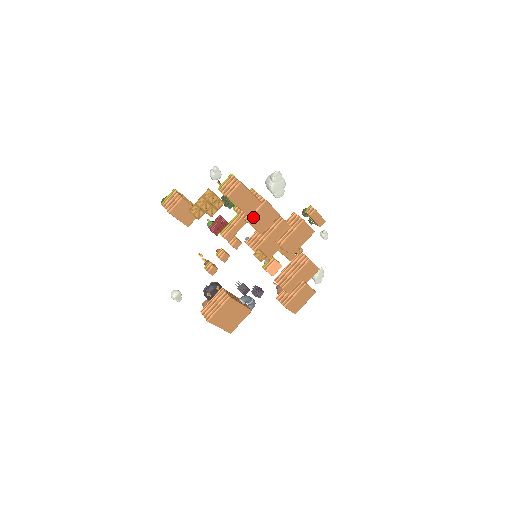
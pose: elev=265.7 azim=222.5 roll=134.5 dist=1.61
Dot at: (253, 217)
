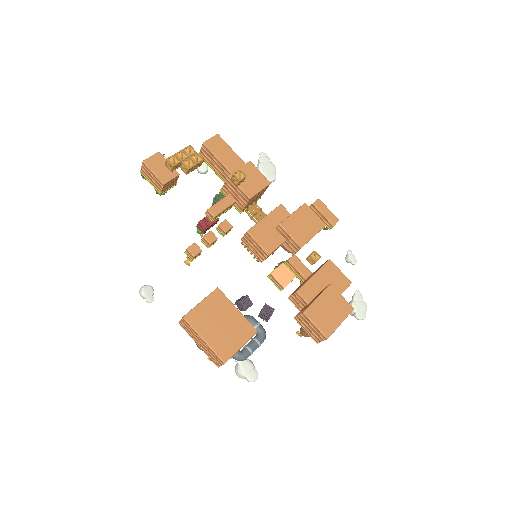
Dot at: occluded
